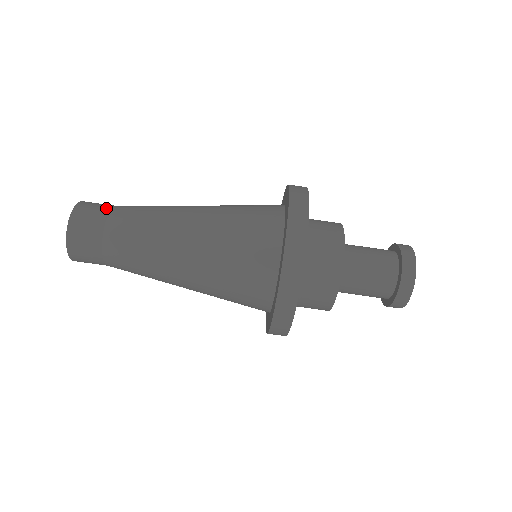
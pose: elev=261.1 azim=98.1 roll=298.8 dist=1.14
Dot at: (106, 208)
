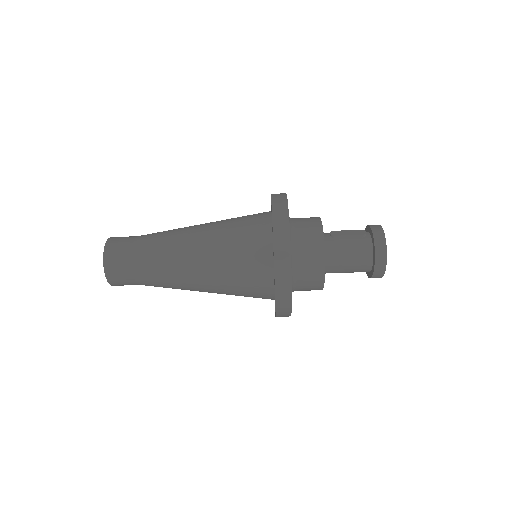
Dot at: (129, 272)
